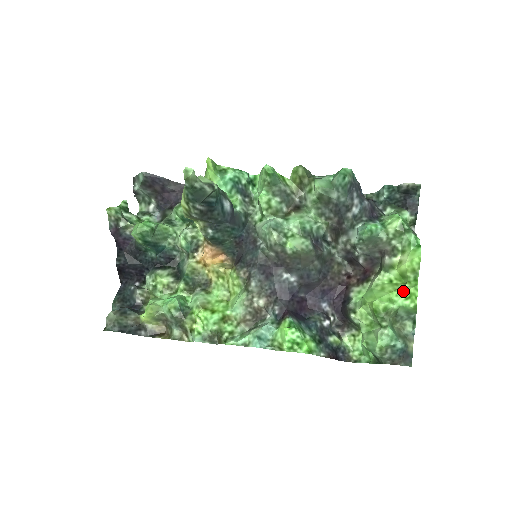
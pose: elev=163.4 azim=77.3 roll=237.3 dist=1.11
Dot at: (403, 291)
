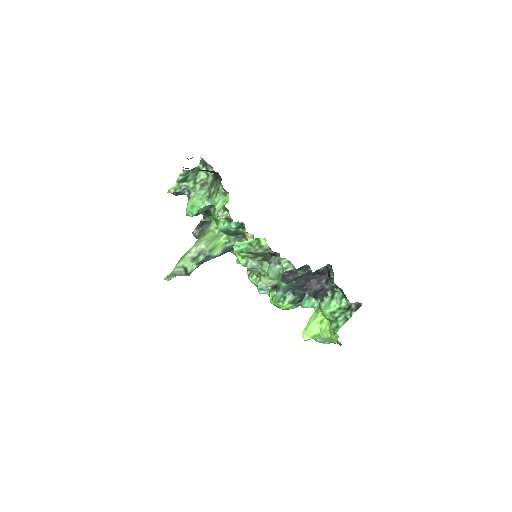
Dot at: (326, 336)
